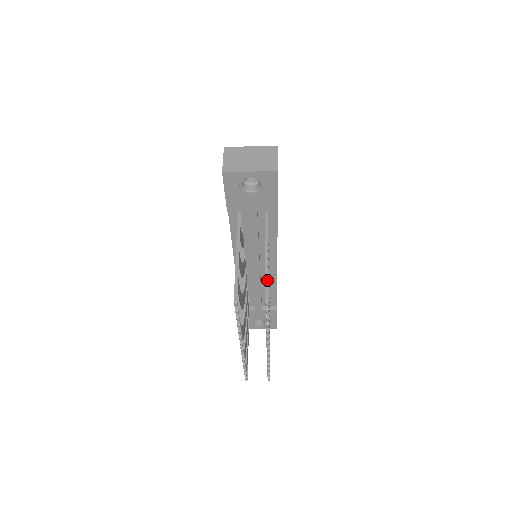
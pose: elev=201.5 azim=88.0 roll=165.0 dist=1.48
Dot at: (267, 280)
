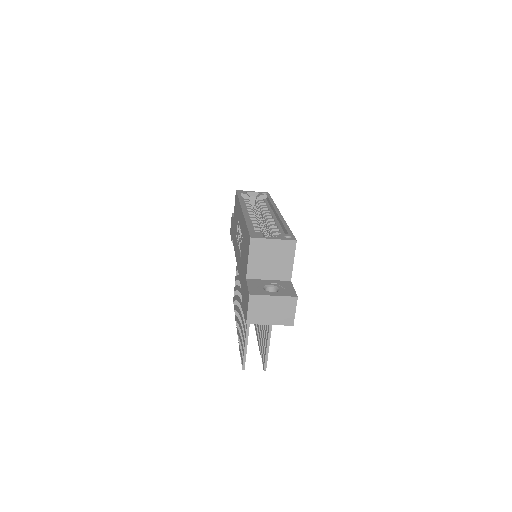
Dot at: (267, 355)
